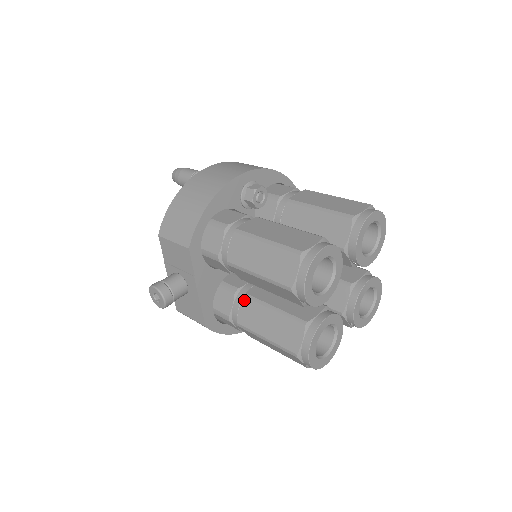
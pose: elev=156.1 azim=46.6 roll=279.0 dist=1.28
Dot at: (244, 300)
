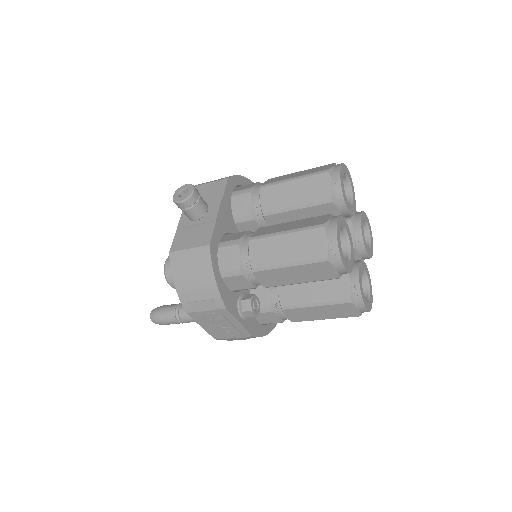
Dot at: (260, 228)
